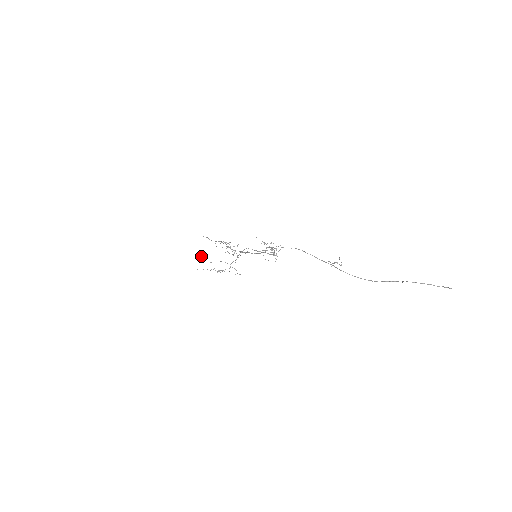
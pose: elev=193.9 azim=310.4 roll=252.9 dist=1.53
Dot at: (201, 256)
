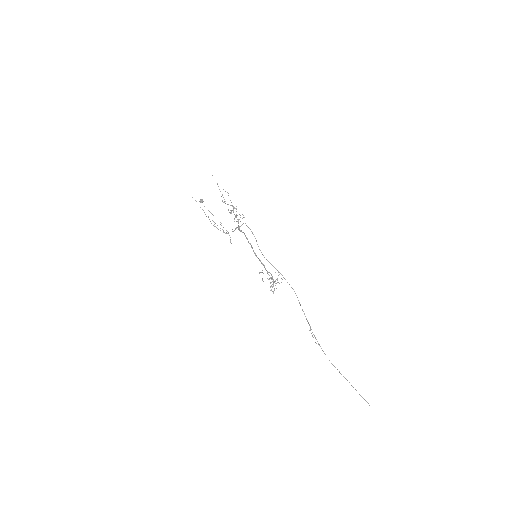
Dot at: (202, 201)
